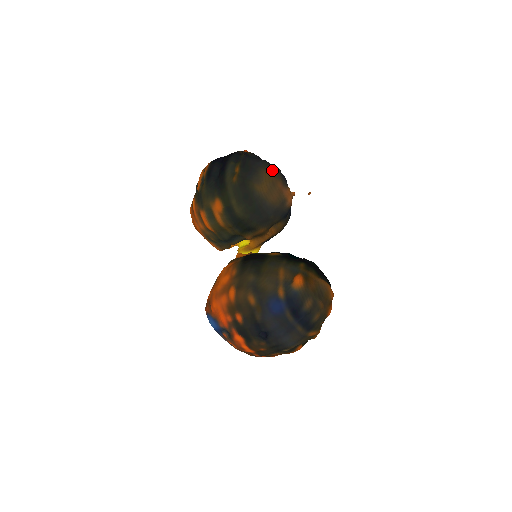
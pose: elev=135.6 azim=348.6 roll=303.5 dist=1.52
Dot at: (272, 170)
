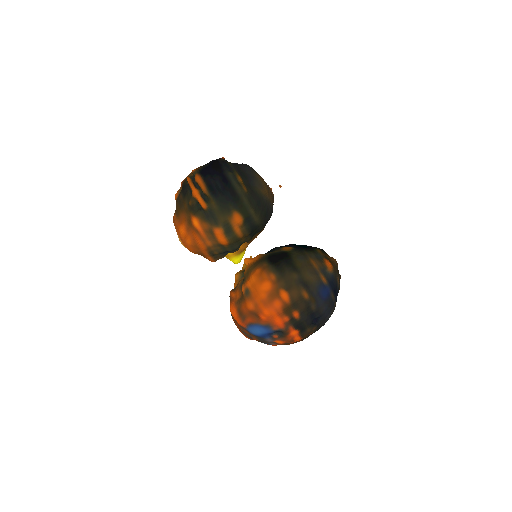
Dot at: (256, 172)
